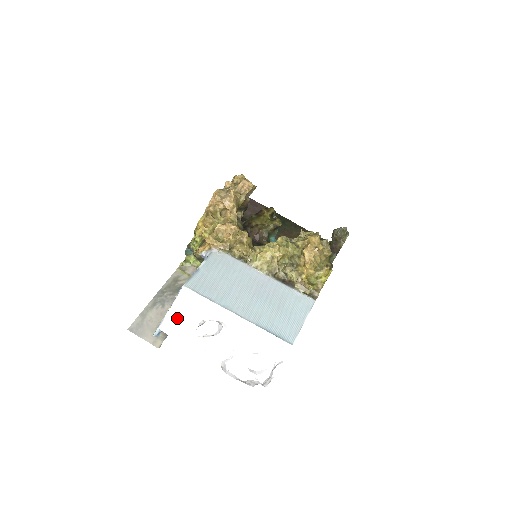
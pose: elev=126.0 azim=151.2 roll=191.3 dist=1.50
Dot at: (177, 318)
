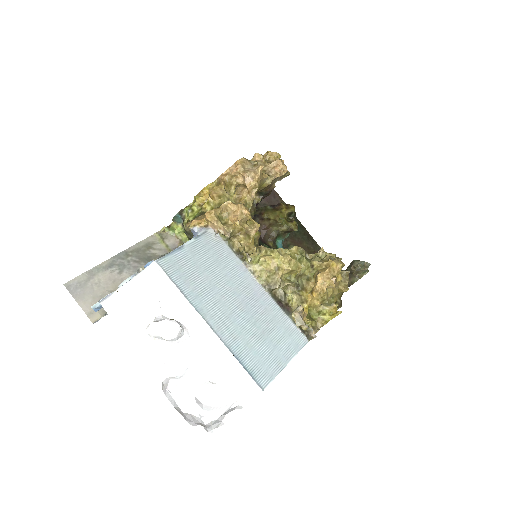
Dot at: (130, 299)
